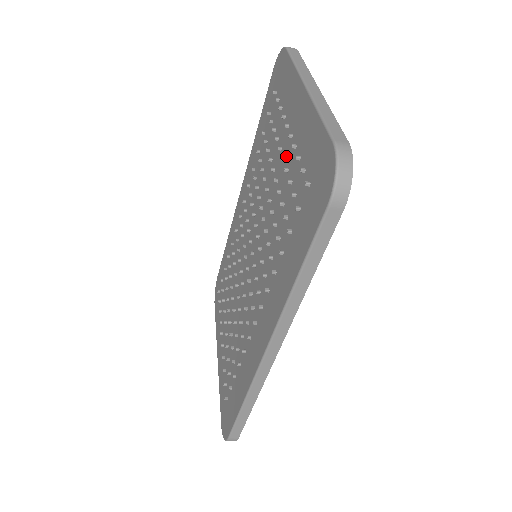
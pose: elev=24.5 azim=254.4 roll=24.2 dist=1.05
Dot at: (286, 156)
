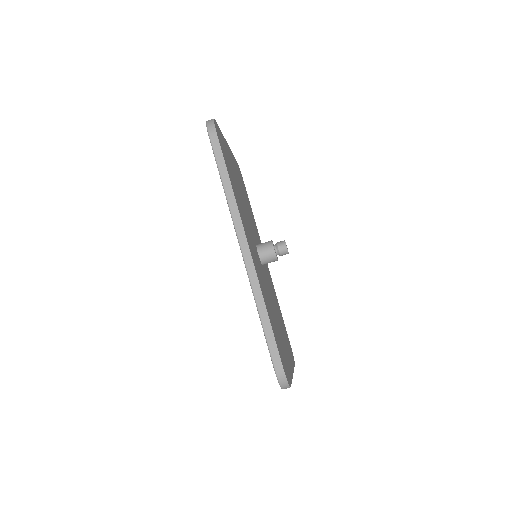
Dot at: occluded
